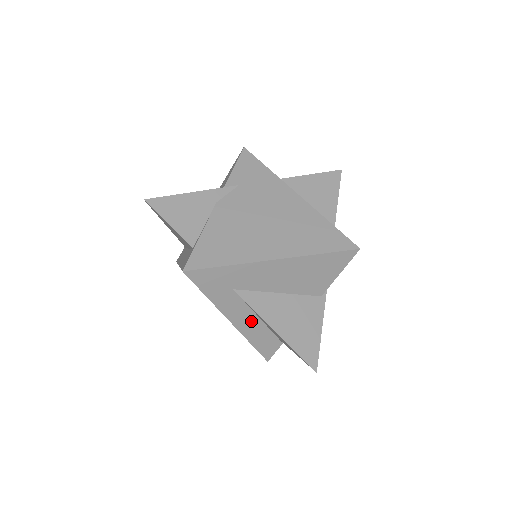
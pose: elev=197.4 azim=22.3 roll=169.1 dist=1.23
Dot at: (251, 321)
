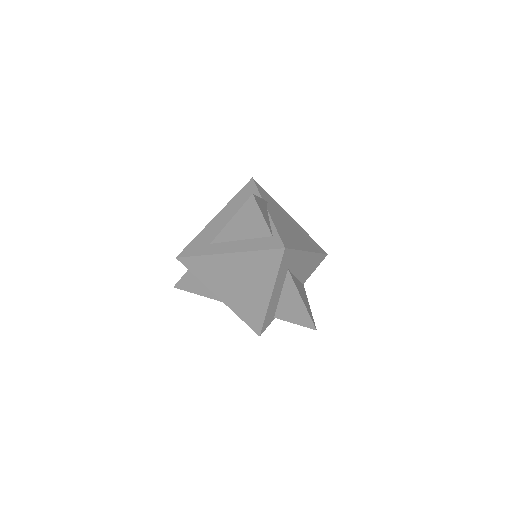
Dot at: (276, 298)
